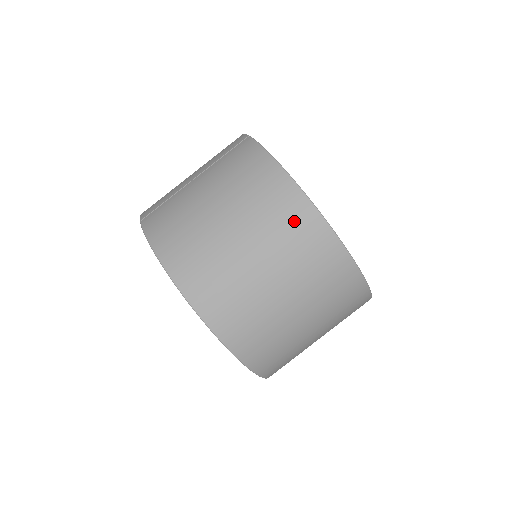
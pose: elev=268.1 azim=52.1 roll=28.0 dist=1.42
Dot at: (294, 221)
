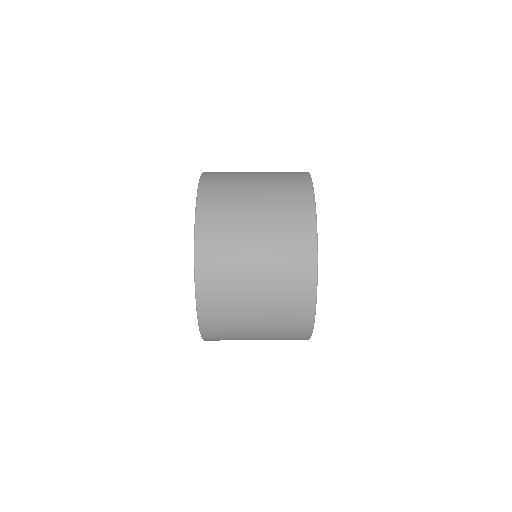
Dot at: (295, 195)
